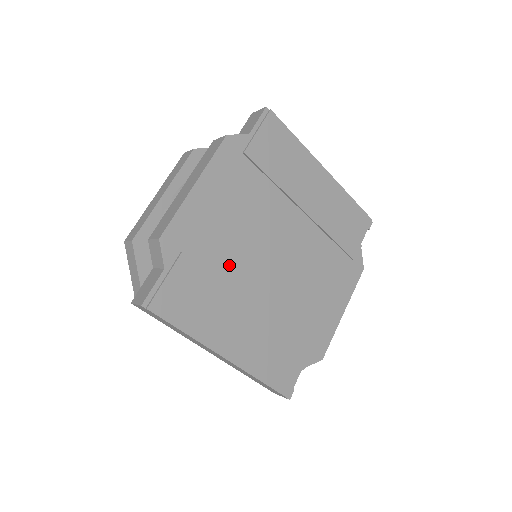
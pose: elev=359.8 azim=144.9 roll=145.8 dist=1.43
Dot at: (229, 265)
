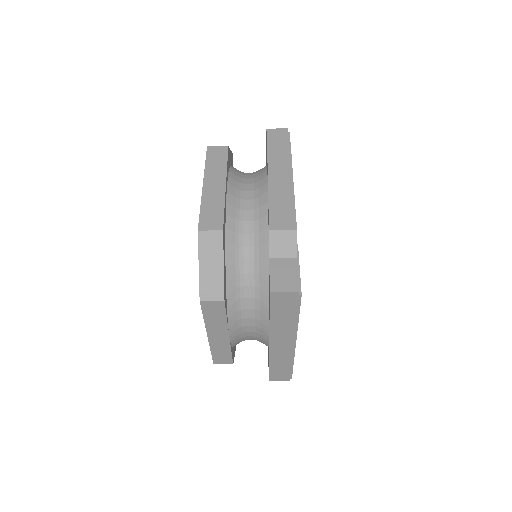
Dot at: occluded
